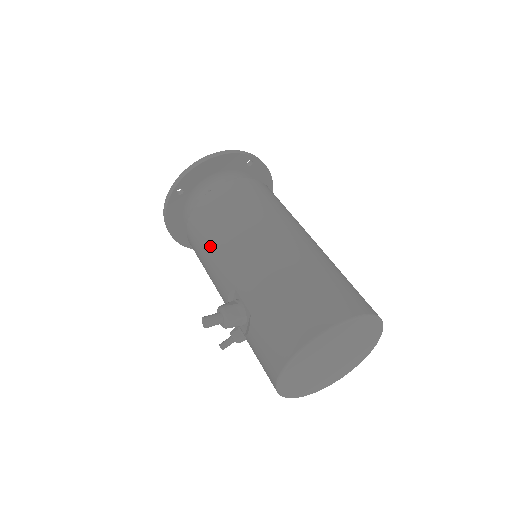
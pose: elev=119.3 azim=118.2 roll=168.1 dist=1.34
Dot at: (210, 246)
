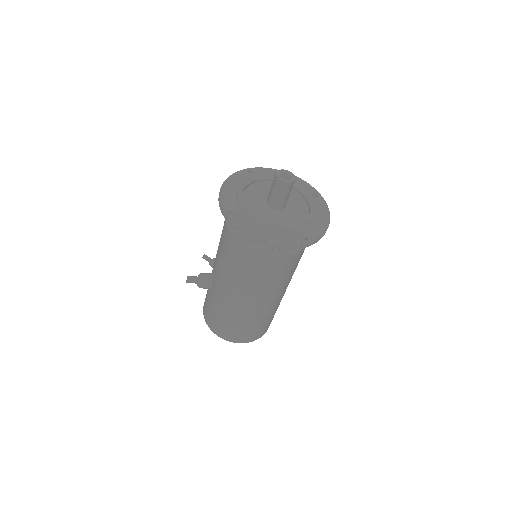
Dot at: (221, 257)
